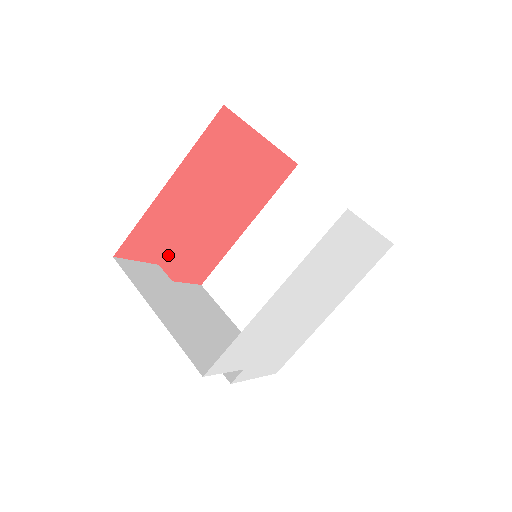
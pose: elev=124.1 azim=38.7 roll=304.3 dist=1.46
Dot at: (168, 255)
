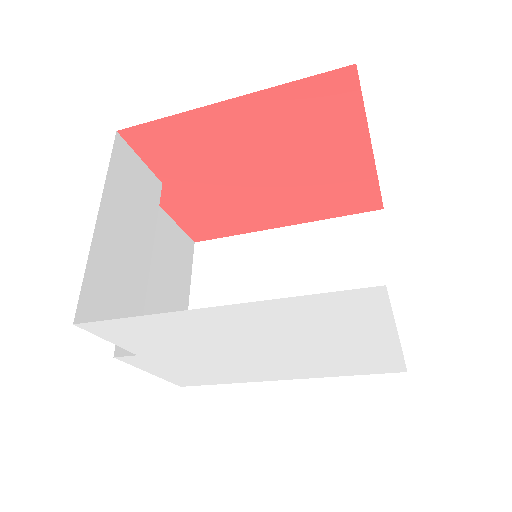
Dot at: (179, 182)
